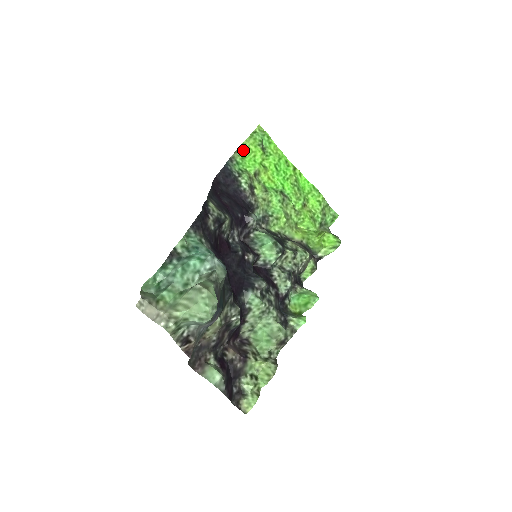
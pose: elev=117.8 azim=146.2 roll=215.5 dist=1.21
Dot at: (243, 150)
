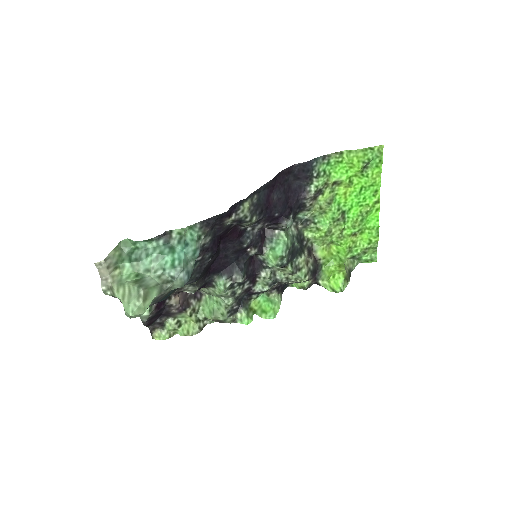
Dot at: (345, 155)
